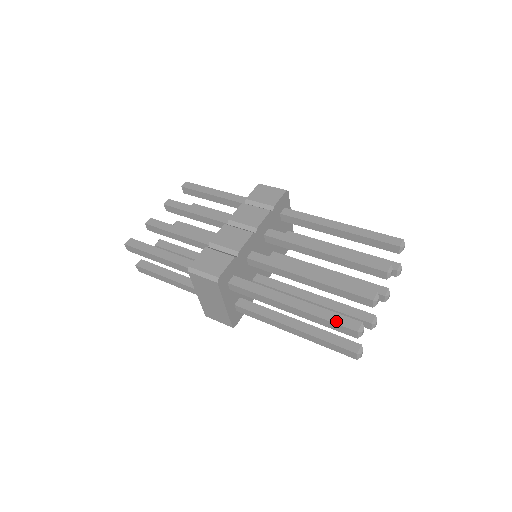
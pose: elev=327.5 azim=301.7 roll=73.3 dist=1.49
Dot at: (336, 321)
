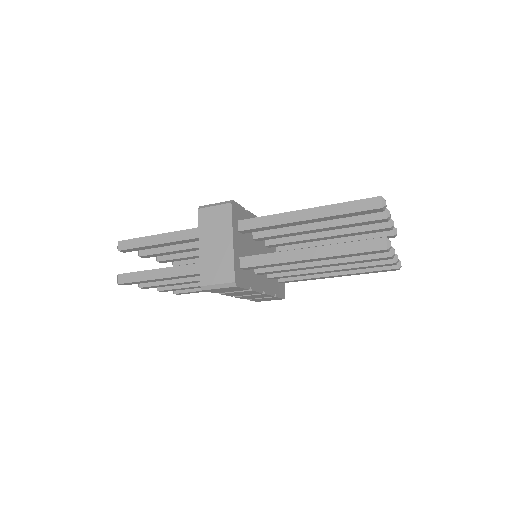
Dot at: (357, 201)
